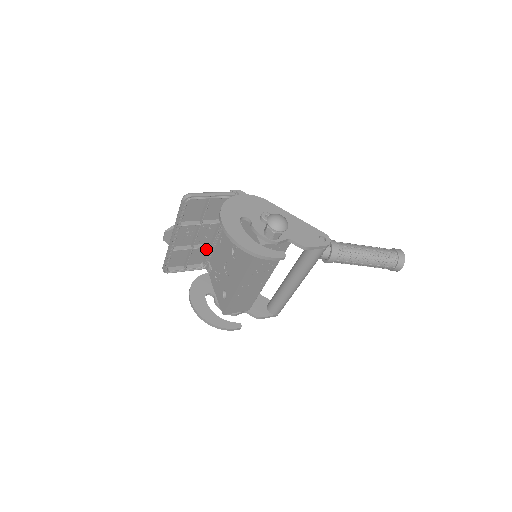
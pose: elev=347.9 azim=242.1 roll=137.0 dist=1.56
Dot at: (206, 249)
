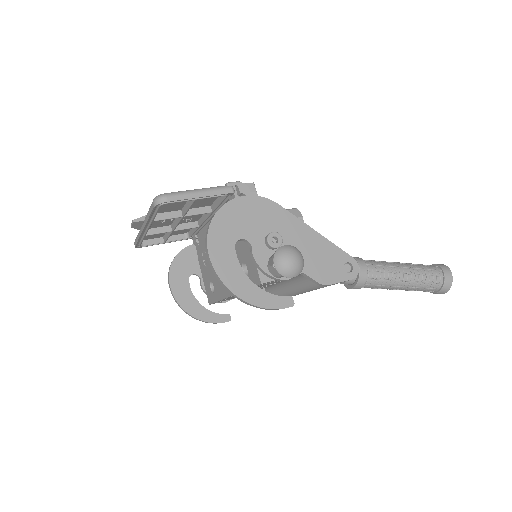
Dot at: occluded
